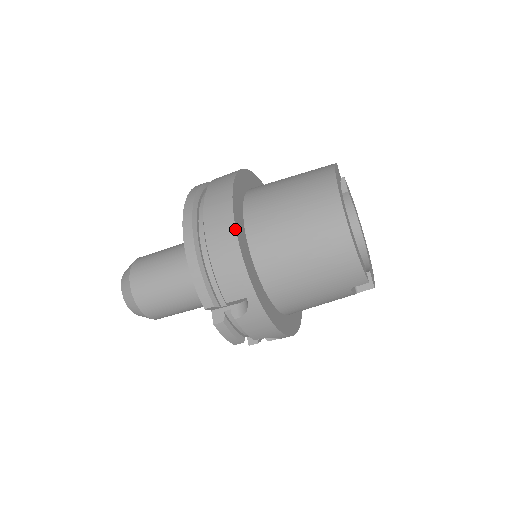
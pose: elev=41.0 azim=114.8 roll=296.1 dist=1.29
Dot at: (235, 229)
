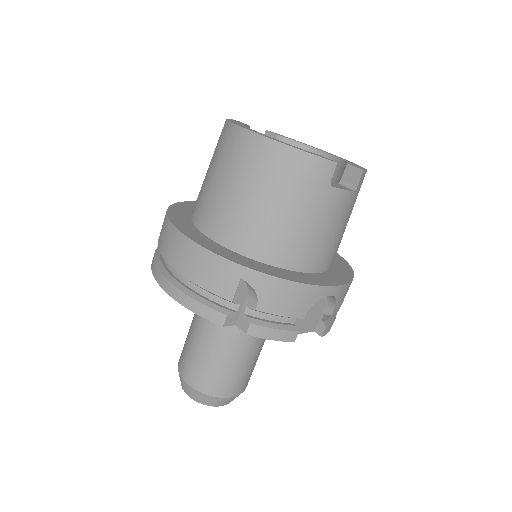
Dot at: (181, 234)
